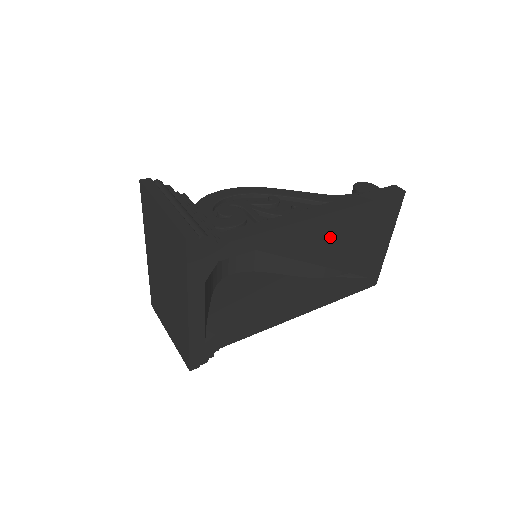
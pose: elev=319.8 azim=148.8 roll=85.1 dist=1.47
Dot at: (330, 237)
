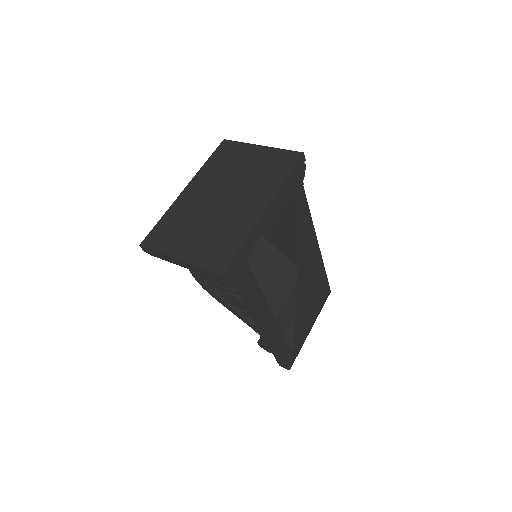
Dot at: (310, 271)
